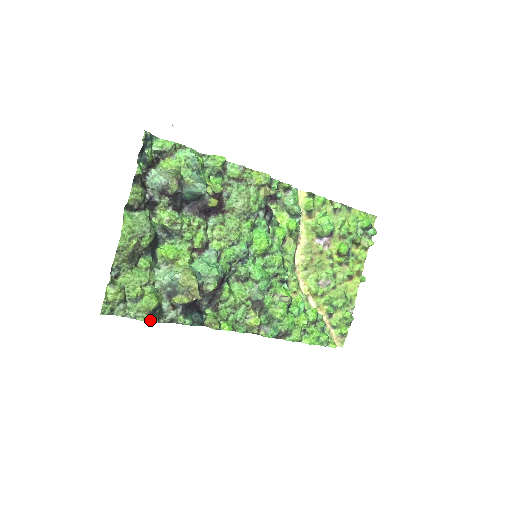
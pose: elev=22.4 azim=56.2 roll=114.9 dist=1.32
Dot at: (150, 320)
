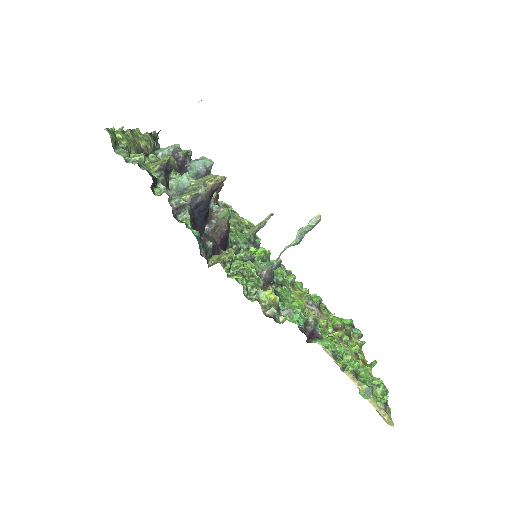
Dot at: (158, 178)
